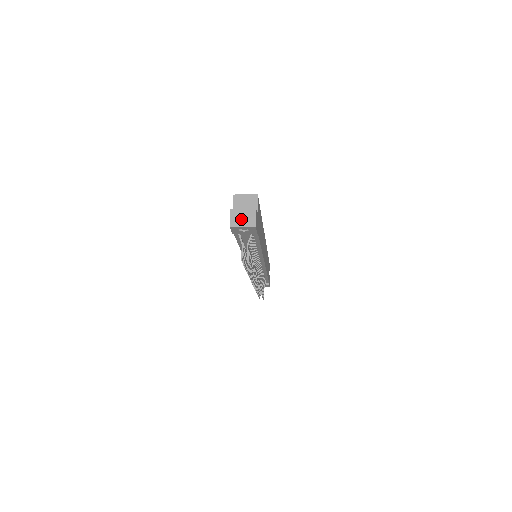
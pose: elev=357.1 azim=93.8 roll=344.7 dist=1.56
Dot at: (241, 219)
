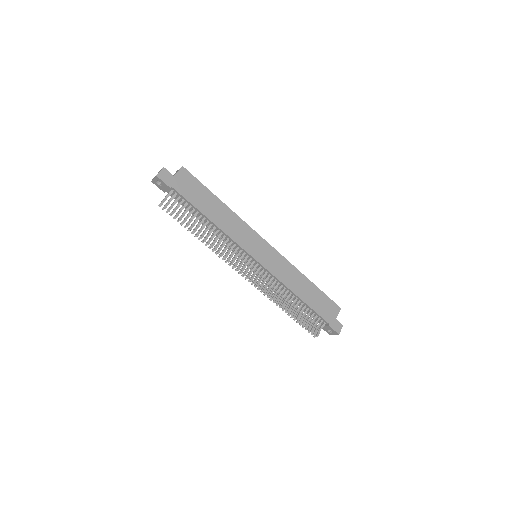
Dot at: occluded
